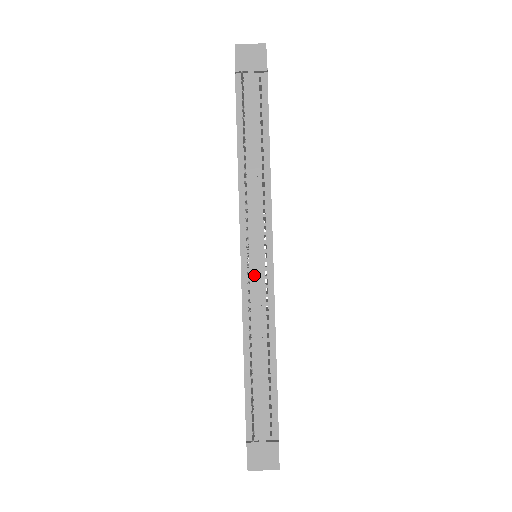
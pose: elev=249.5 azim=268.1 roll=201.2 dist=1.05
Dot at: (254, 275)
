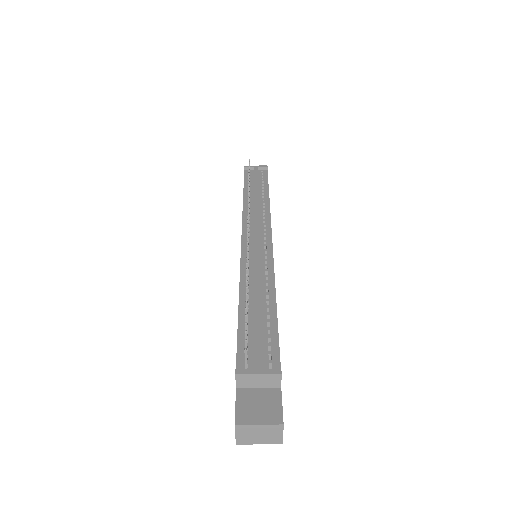
Dot at: (254, 245)
